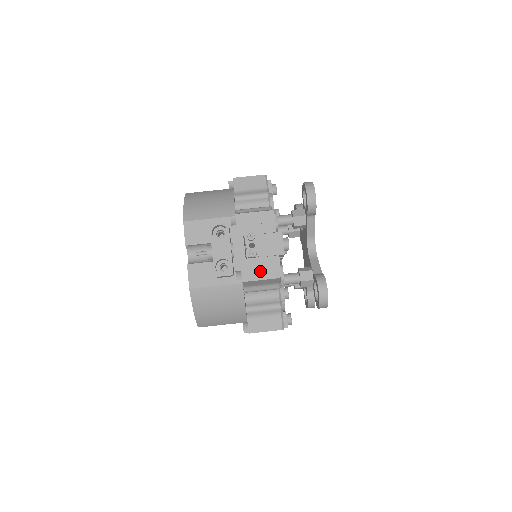
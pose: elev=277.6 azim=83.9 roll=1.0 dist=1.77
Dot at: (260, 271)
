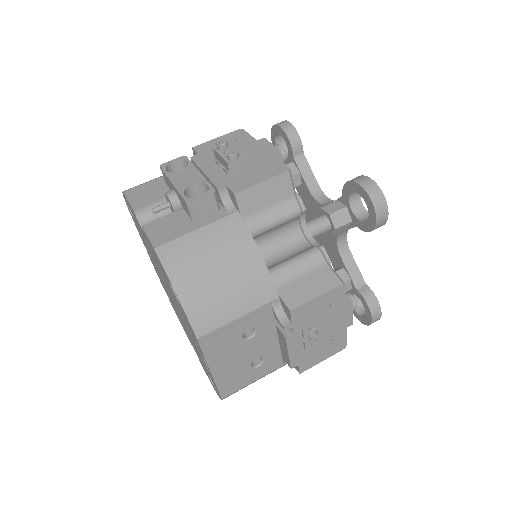
Dot at: (255, 175)
